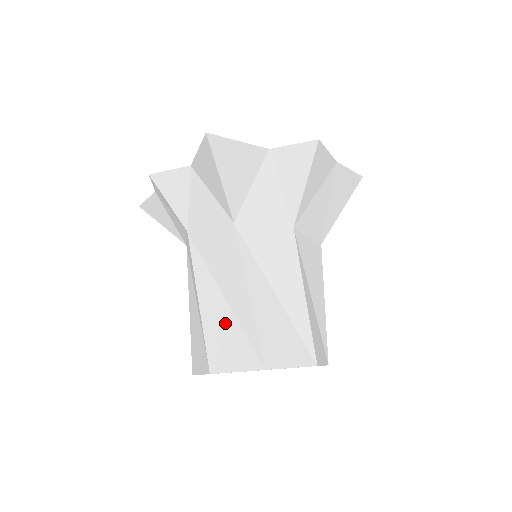
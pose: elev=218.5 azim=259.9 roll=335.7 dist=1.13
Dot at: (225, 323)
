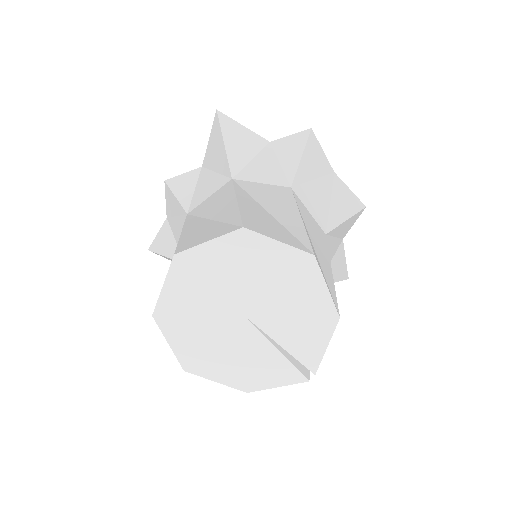
Dot at: (205, 228)
